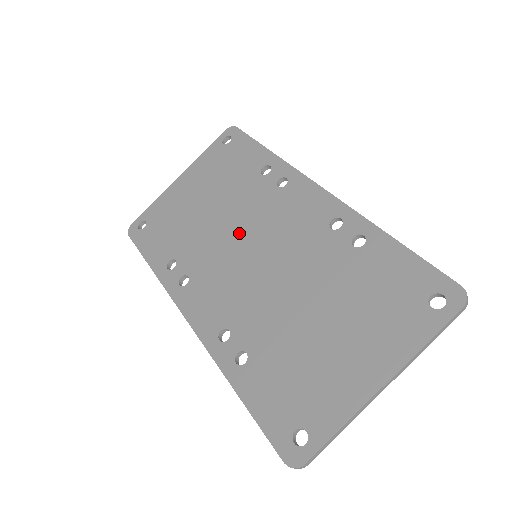
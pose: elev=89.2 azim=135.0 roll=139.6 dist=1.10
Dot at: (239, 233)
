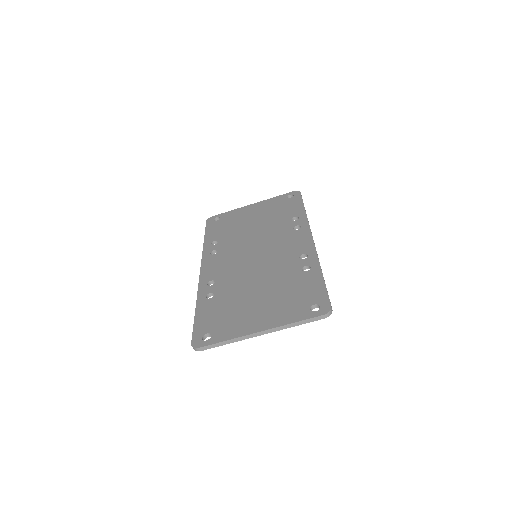
Dot at: (257, 242)
